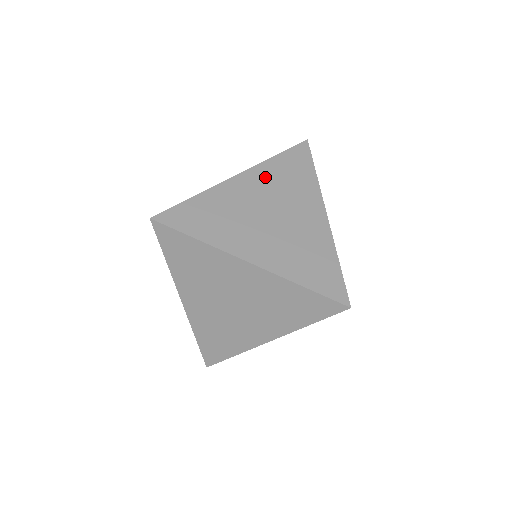
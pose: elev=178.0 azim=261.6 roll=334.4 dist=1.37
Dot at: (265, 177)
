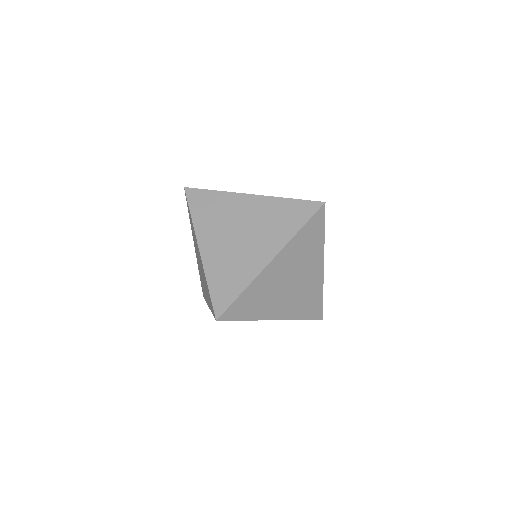
Dot at: (265, 208)
